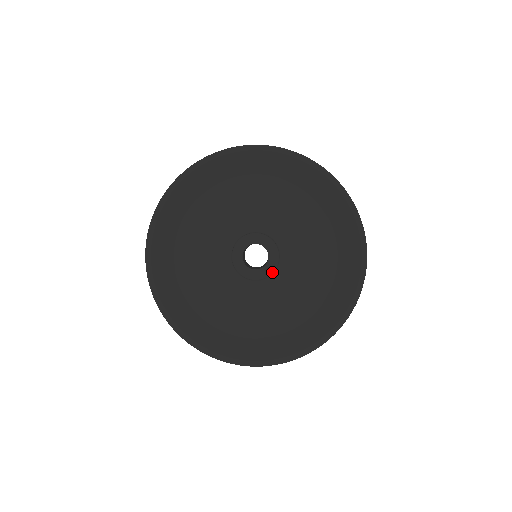
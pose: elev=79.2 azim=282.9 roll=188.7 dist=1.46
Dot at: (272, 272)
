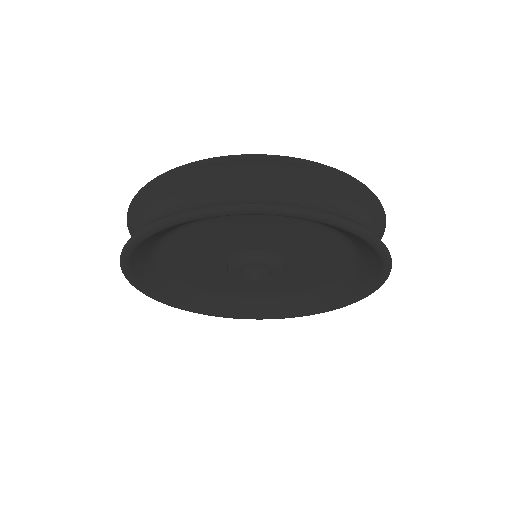
Dot at: (256, 283)
